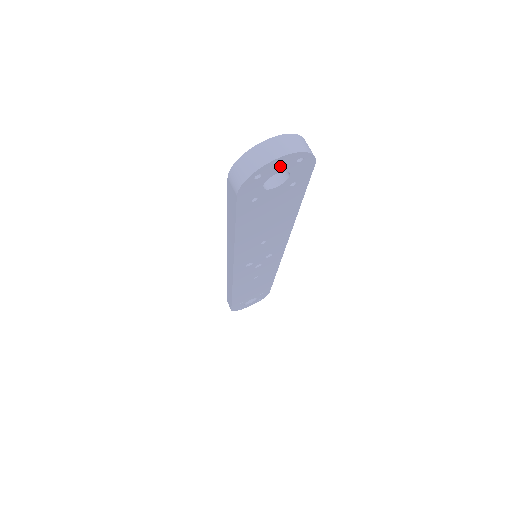
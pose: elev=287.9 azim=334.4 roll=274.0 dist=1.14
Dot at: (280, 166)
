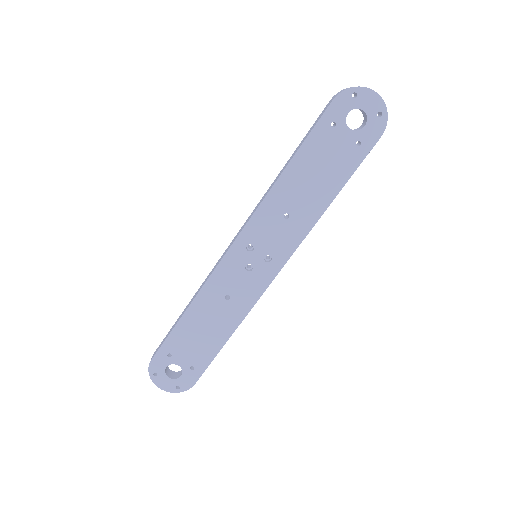
Dot at: (369, 104)
